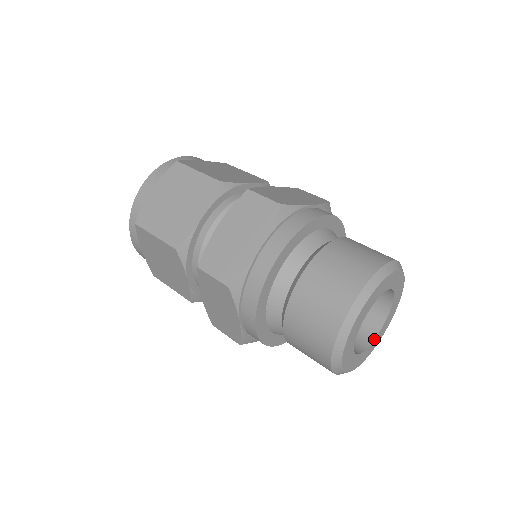
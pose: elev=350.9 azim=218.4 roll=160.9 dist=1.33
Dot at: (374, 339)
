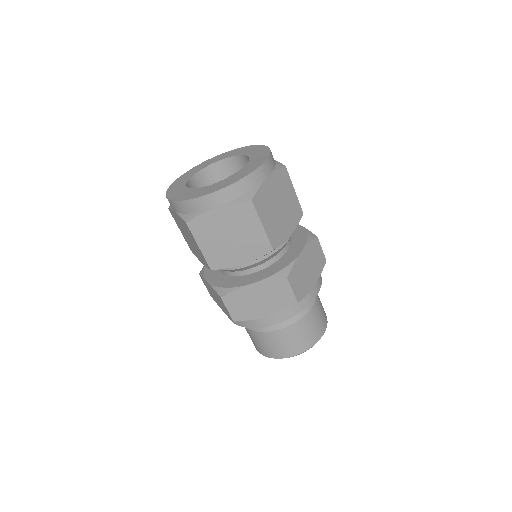
Dot at: occluded
